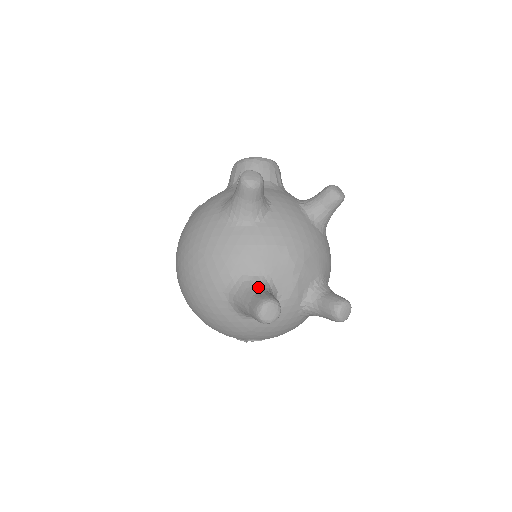
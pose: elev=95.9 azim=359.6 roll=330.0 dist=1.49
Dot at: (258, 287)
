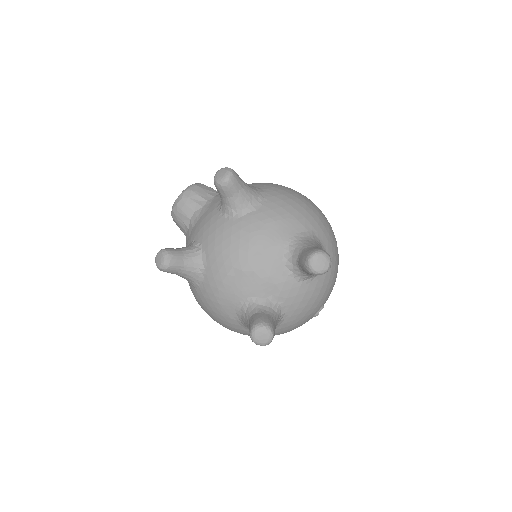
Dot at: (247, 316)
